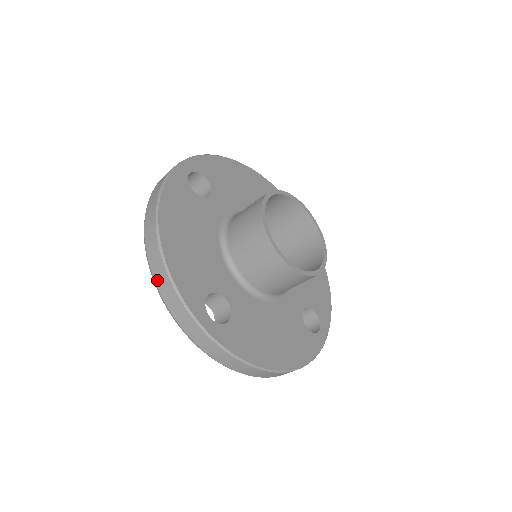
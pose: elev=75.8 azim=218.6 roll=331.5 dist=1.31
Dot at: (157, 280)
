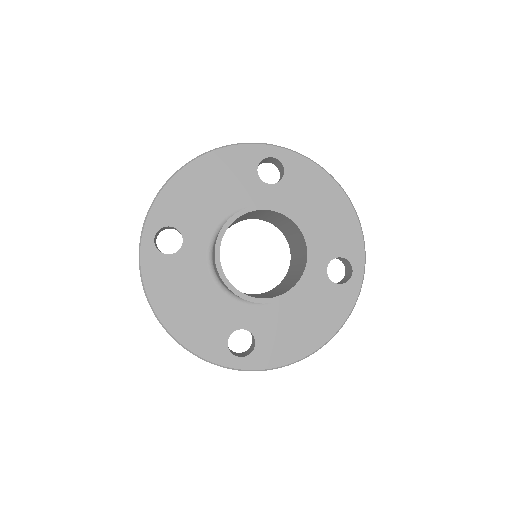
Dot at: occluded
